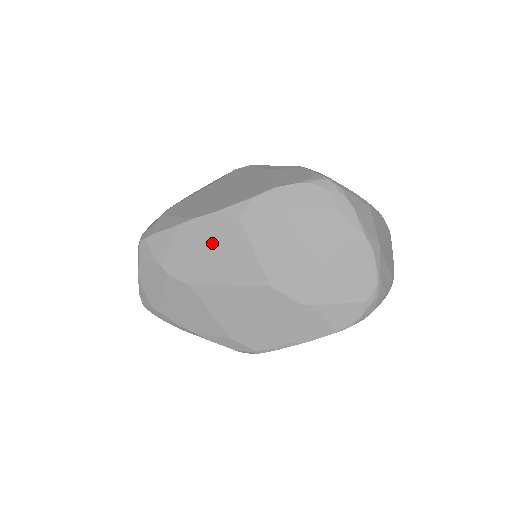
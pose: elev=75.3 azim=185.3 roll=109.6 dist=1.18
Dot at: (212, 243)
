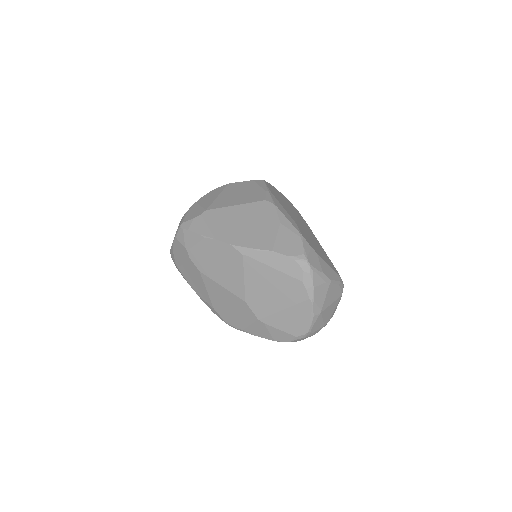
Dot at: (222, 259)
